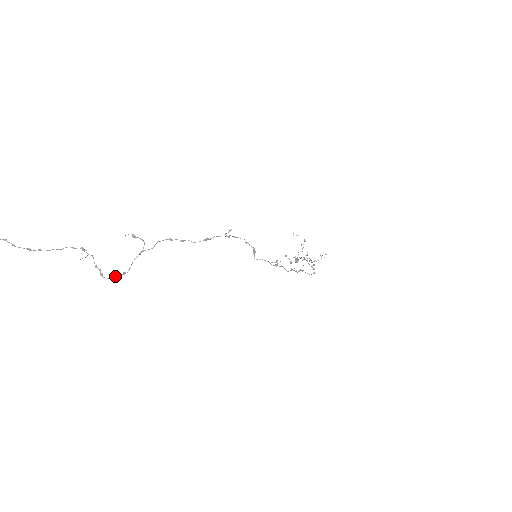
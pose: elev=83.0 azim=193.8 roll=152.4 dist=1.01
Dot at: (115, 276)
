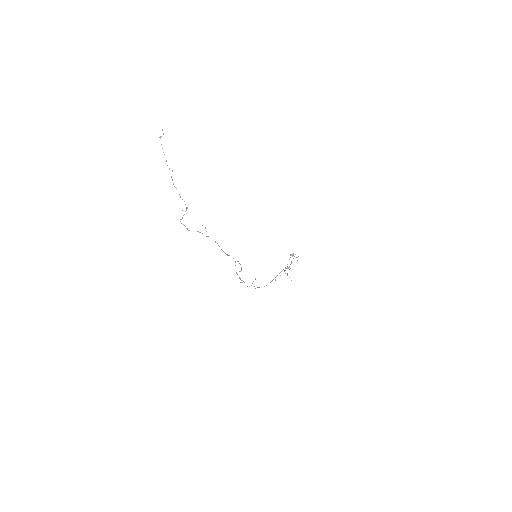
Dot at: (184, 225)
